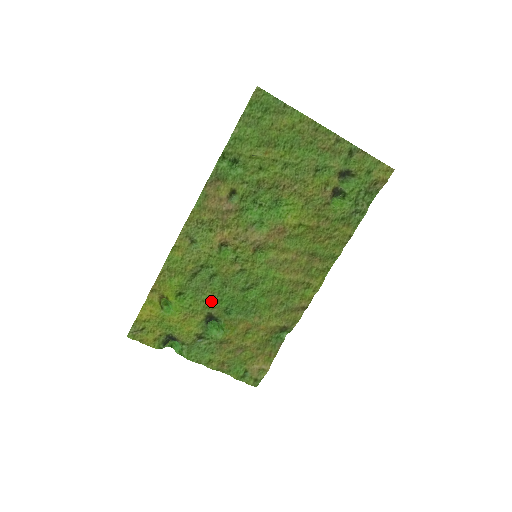
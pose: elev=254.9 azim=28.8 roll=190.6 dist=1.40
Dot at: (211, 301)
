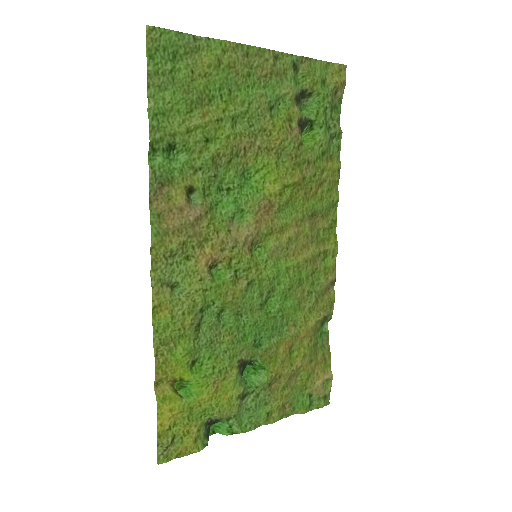
Dot at: (234, 345)
